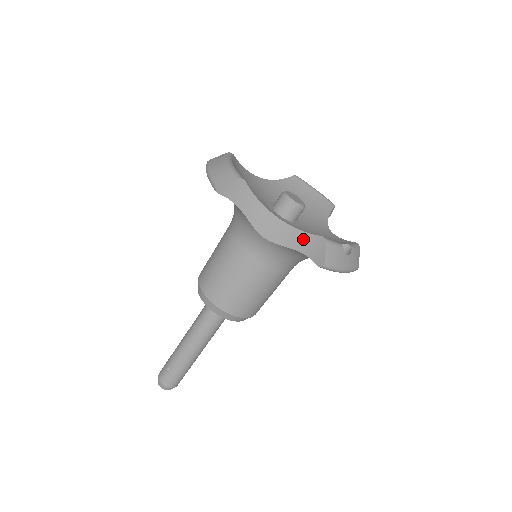
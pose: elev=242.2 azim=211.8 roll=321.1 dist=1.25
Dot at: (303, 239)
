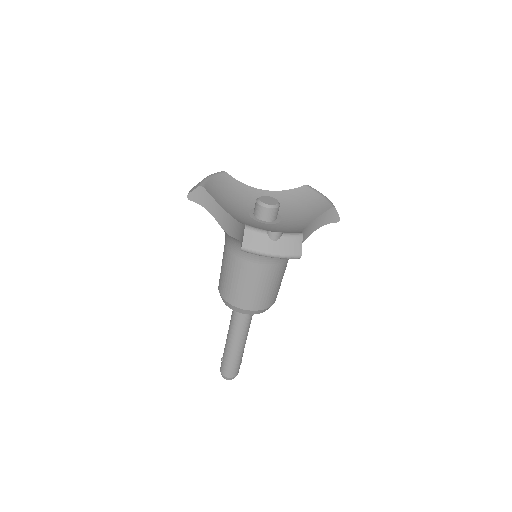
Dot at: (240, 229)
